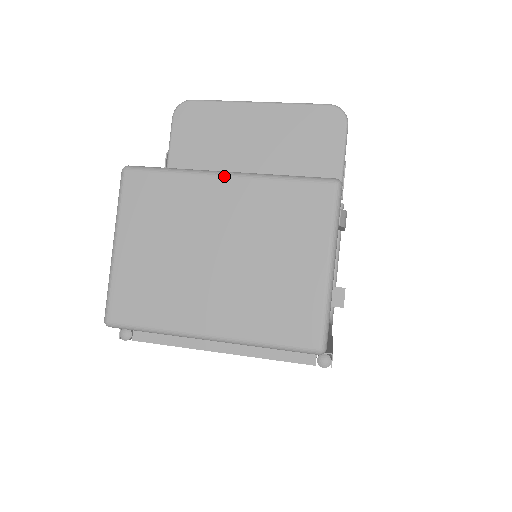
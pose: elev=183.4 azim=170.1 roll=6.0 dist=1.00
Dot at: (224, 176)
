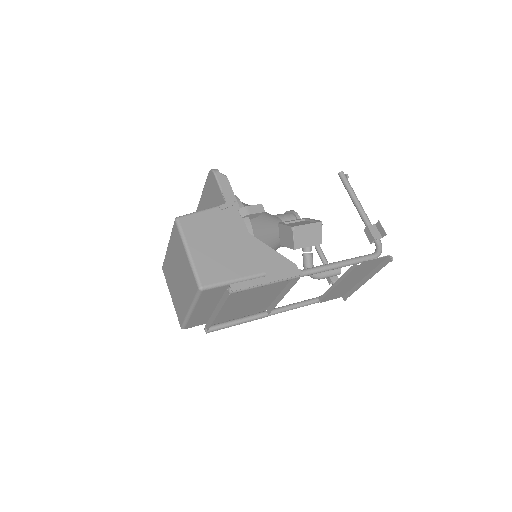
Dot at: (168, 247)
